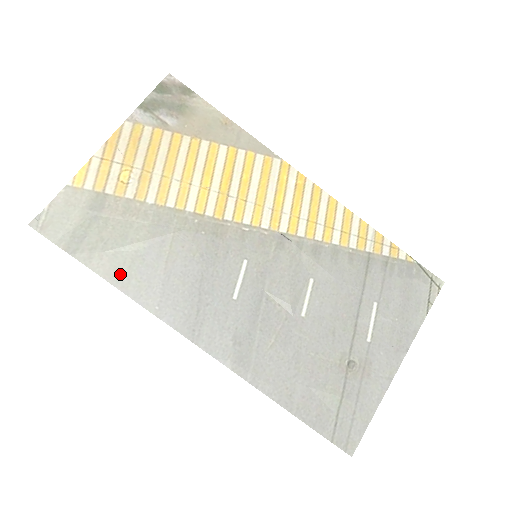
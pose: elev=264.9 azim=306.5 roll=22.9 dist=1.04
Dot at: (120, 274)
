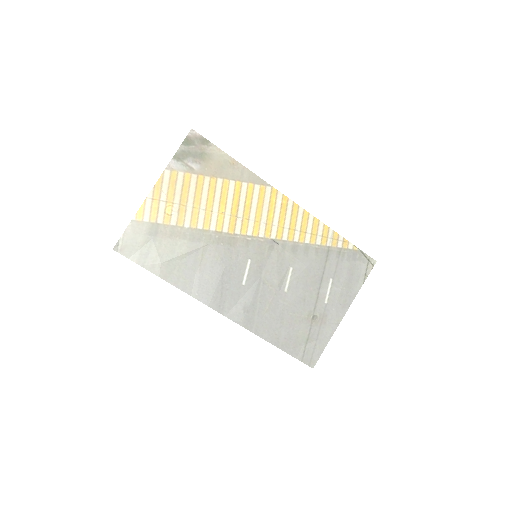
Dot at: (173, 276)
